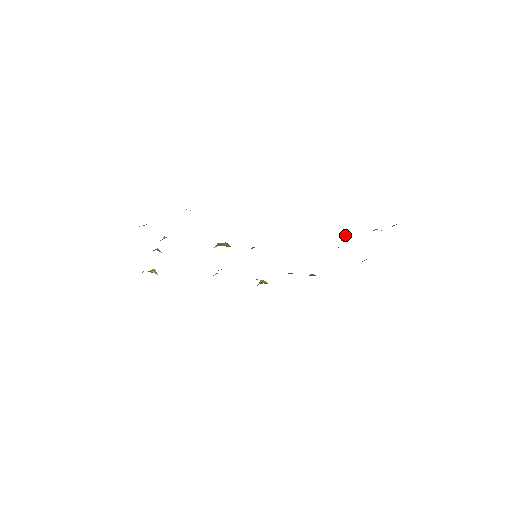
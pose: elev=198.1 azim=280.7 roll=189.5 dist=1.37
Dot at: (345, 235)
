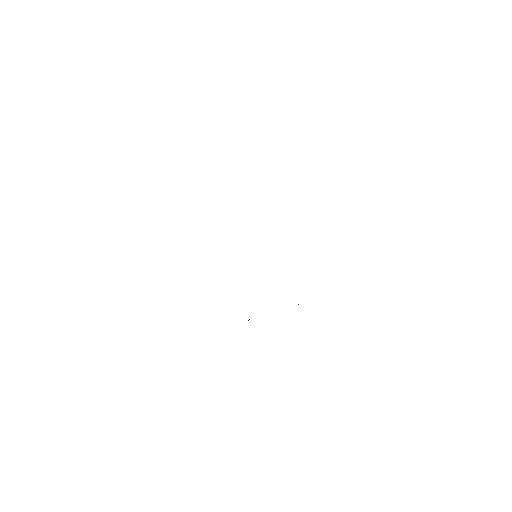
Dot at: occluded
